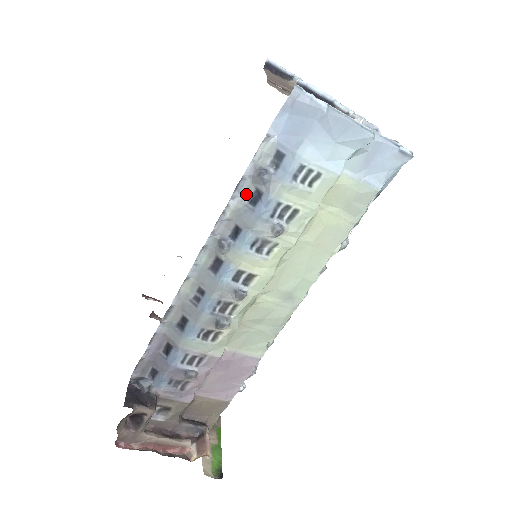
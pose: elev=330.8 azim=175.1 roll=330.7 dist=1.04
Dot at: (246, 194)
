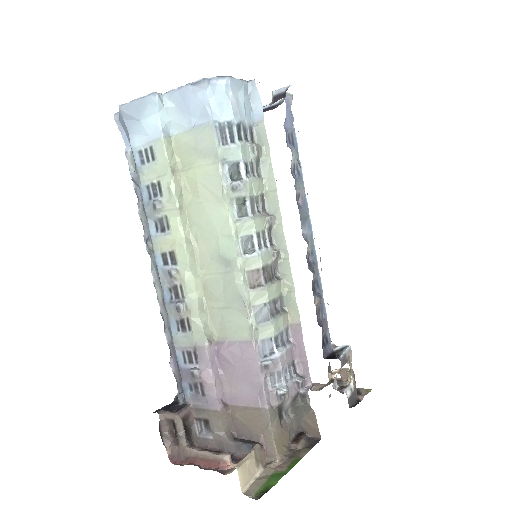
Dot at: occluded
